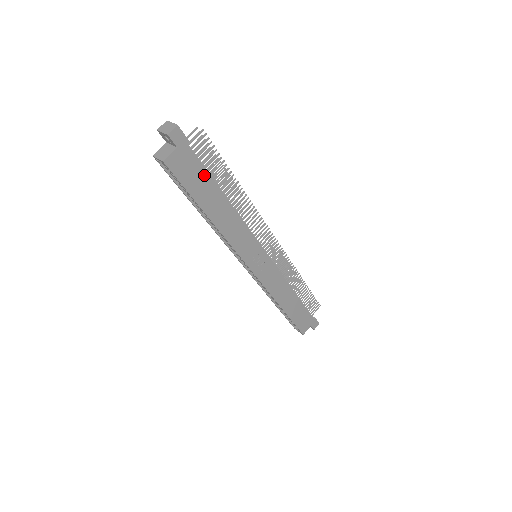
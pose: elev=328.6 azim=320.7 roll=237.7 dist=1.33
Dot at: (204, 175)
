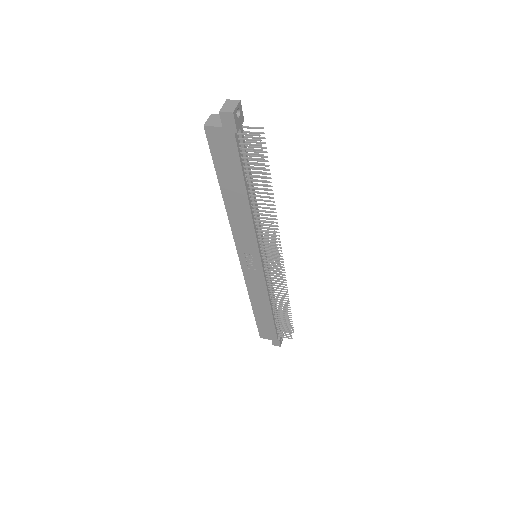
Dot at: (237, 166)
